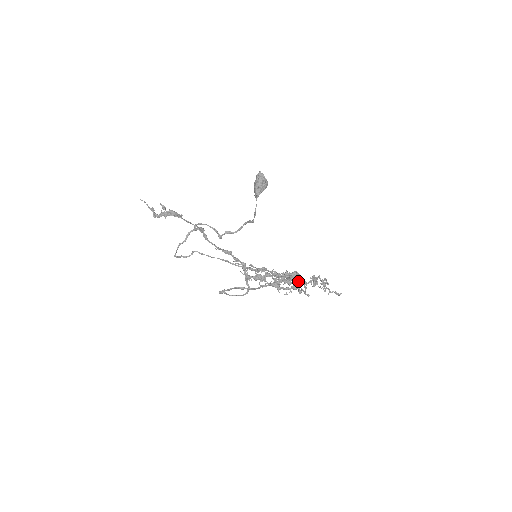
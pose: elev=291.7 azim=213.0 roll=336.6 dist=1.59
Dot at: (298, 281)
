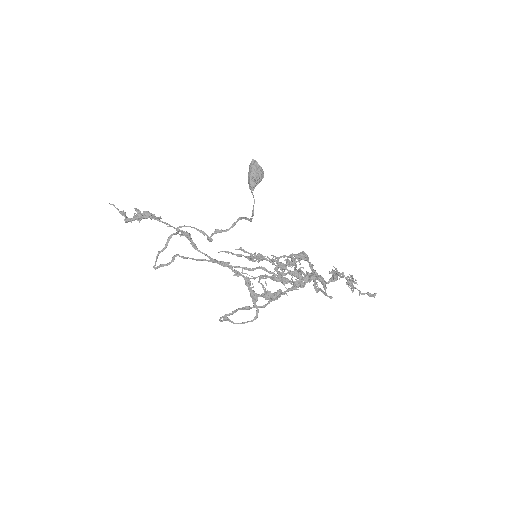
Dot at: occluded
